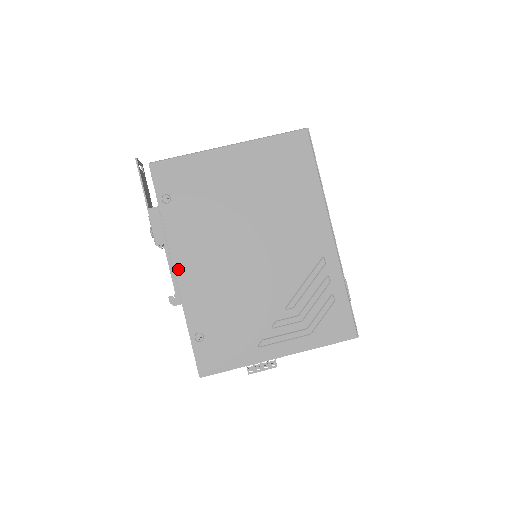
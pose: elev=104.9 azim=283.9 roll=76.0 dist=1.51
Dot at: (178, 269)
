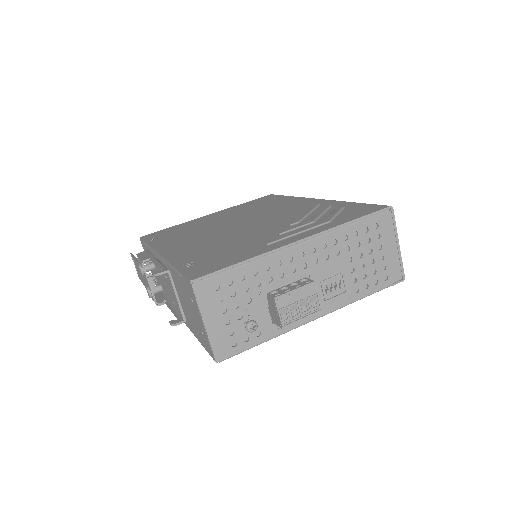
Dot at: (163, 252)
